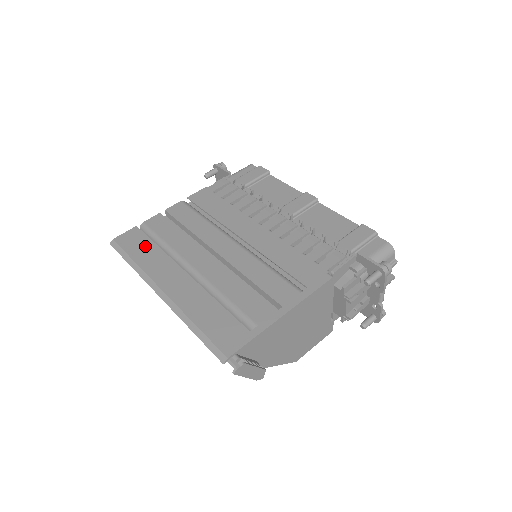
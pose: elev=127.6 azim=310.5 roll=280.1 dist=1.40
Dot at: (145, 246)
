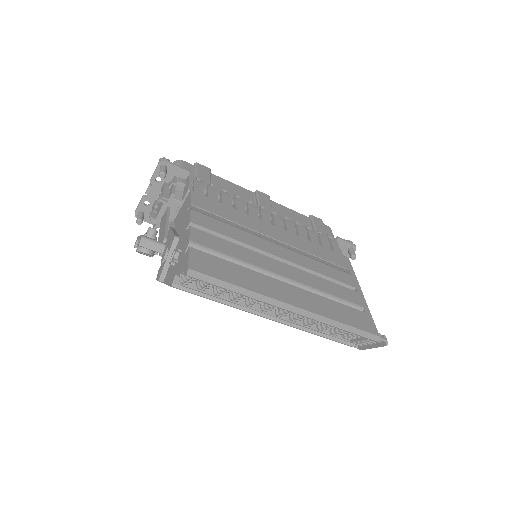
Dot at: (228, 267)
